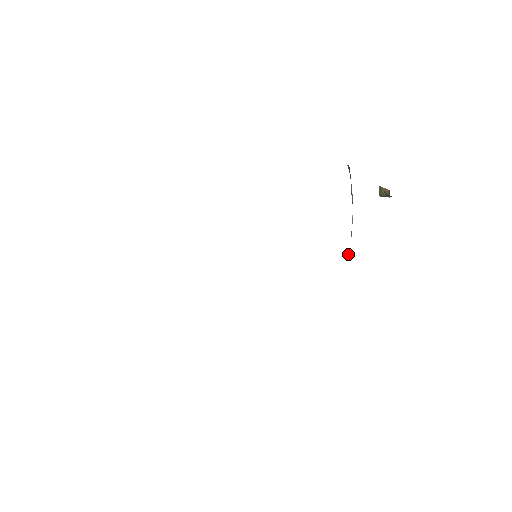
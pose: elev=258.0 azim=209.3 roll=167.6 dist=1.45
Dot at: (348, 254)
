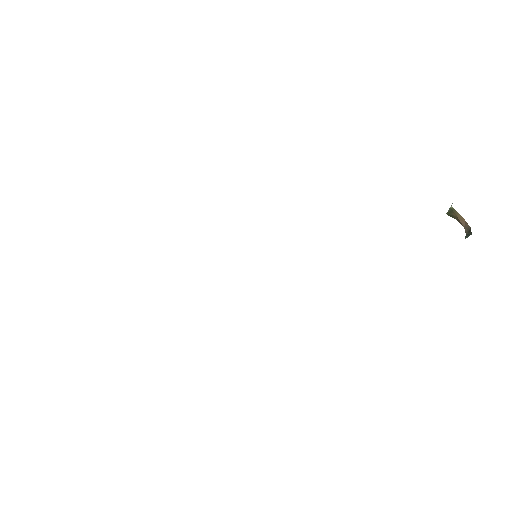
Dot at: occluded
